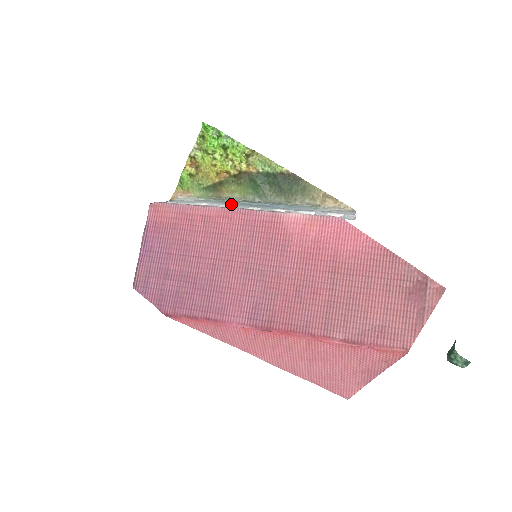
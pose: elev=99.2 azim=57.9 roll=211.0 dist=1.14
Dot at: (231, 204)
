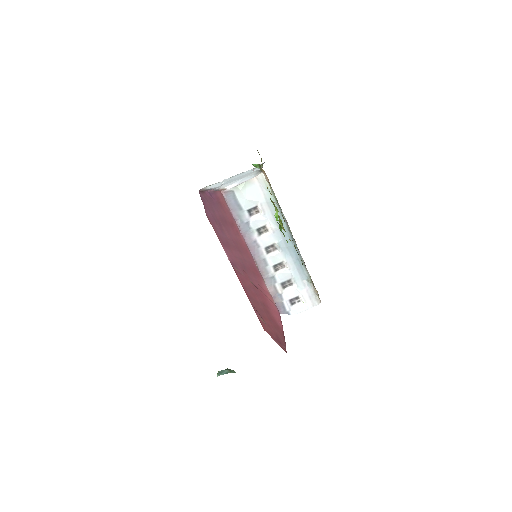
Dot at: (276, 225)
